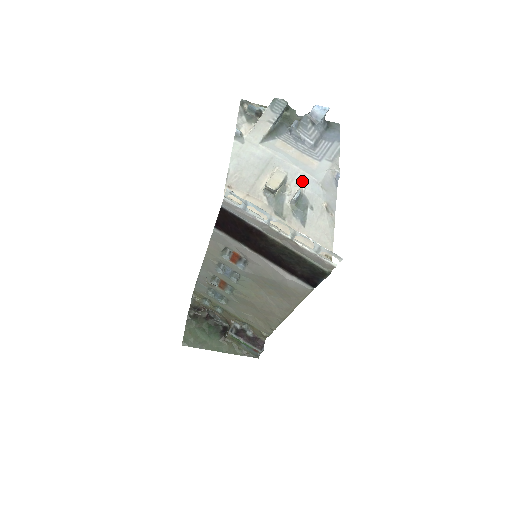
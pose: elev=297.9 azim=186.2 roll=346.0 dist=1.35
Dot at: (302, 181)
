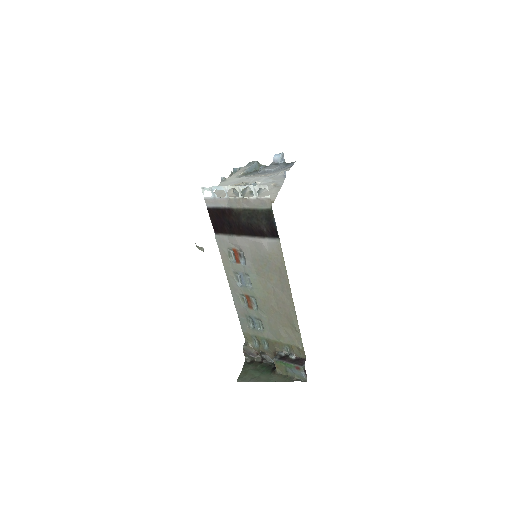
Dot at: (259, 180)
